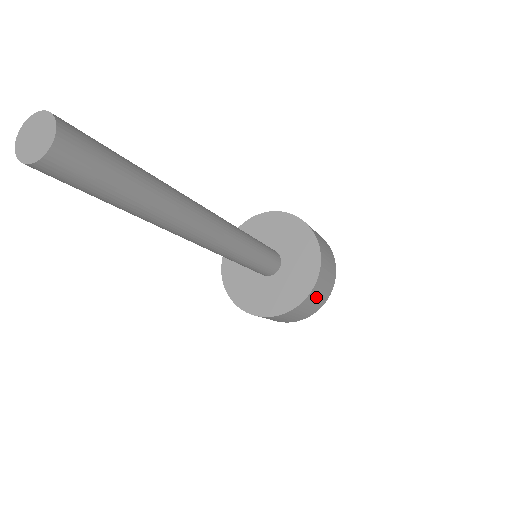
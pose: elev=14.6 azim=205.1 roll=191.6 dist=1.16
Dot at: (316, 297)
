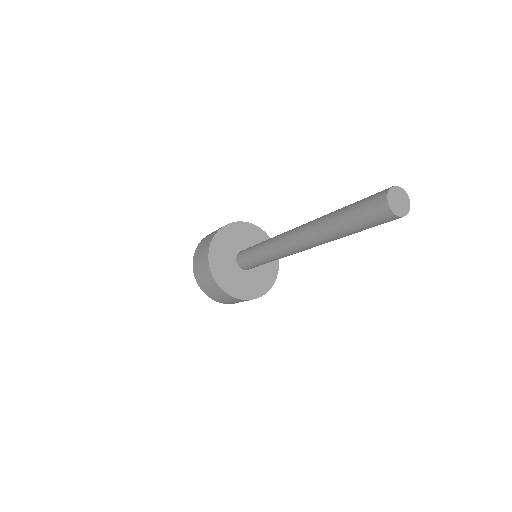
Dot at: (242, 301)
